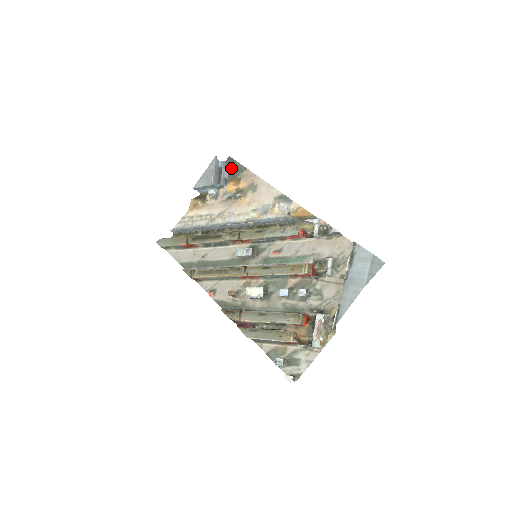
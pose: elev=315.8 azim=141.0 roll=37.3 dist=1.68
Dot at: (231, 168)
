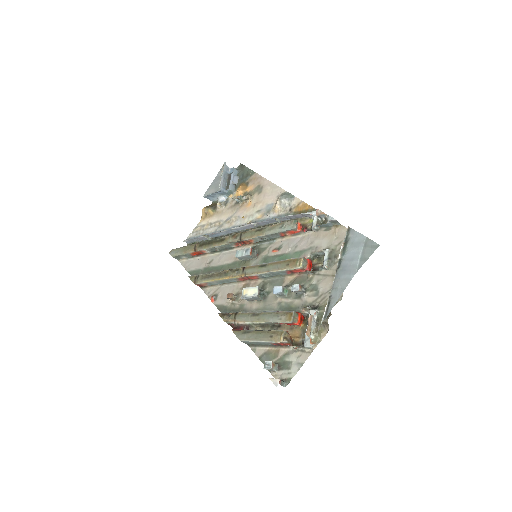
Dot at: (241, 174)
